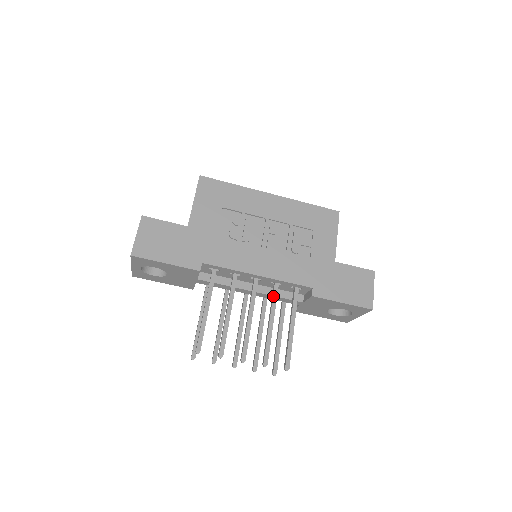
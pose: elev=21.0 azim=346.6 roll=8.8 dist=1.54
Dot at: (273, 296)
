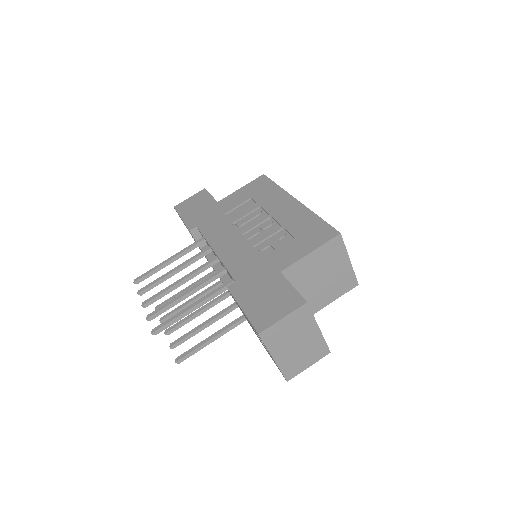
Dot at: (211, 275)
